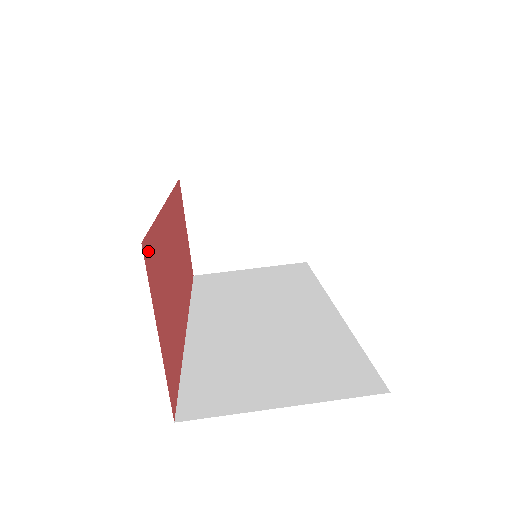
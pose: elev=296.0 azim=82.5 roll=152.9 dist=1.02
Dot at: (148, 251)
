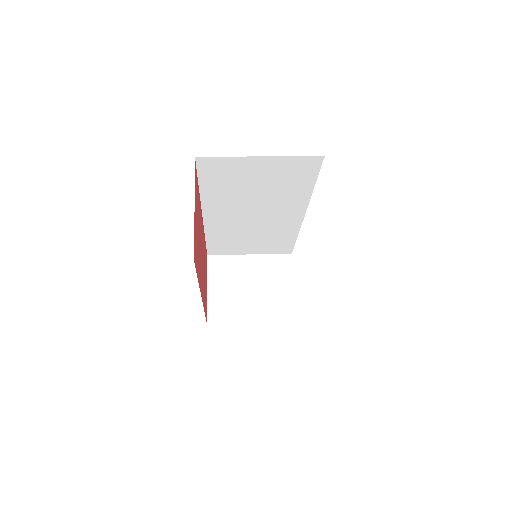
Dot at: occluded
